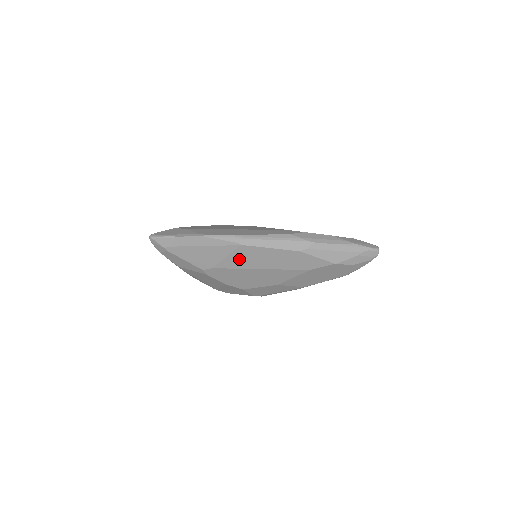
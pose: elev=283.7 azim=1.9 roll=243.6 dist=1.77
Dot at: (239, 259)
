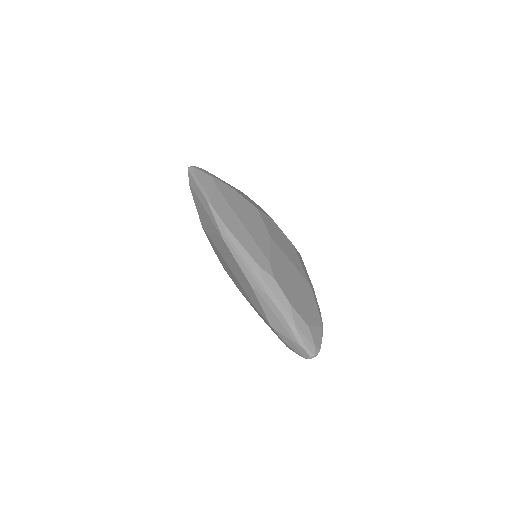
Dot at: (220, 245)
